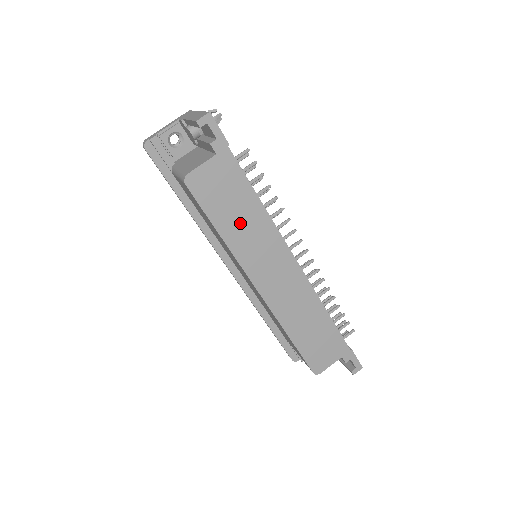
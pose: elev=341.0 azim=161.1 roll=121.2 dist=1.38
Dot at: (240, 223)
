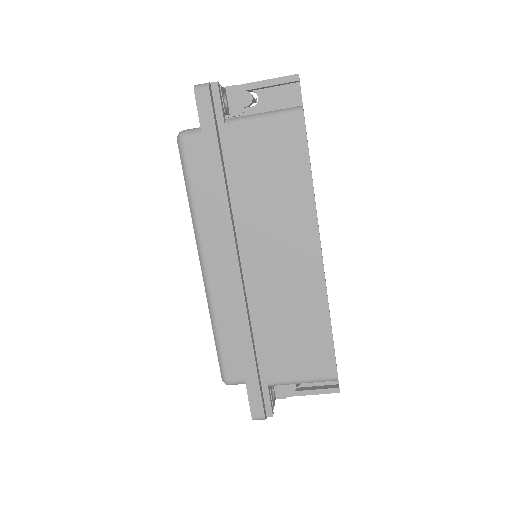
Dot at: occluded
